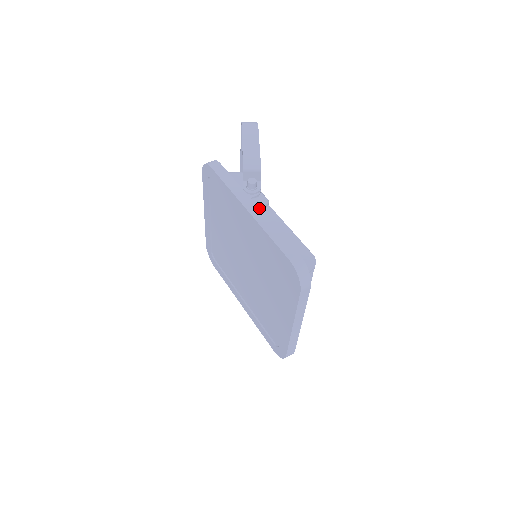
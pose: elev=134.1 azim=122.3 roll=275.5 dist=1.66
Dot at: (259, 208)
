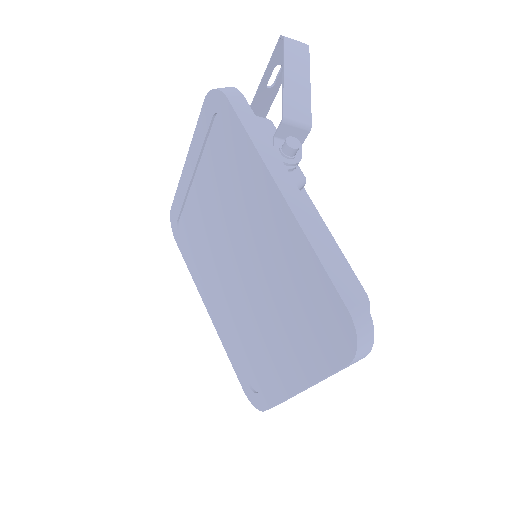
Dot at: (303, 197)
